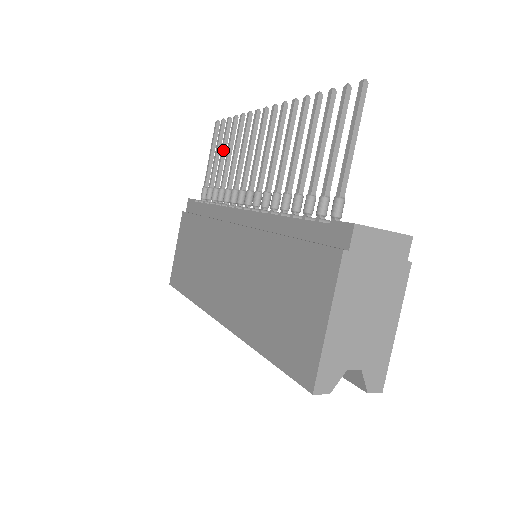
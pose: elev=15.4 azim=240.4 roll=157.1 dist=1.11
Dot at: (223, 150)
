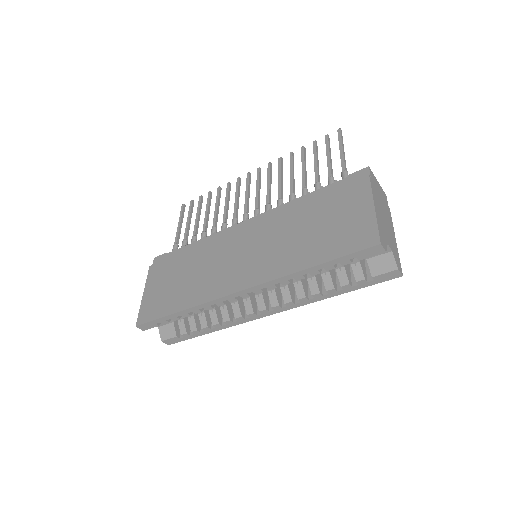
Dot at: (199, 213)
